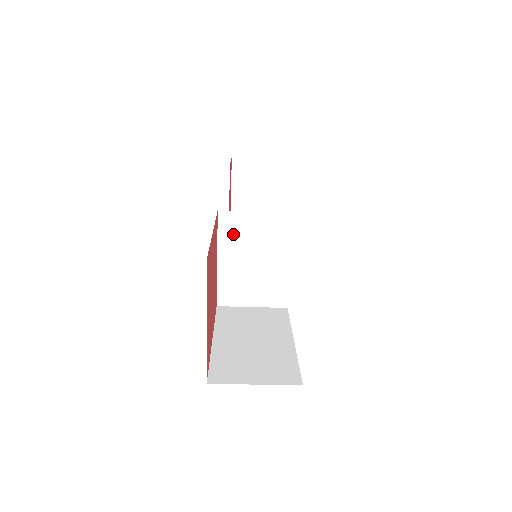
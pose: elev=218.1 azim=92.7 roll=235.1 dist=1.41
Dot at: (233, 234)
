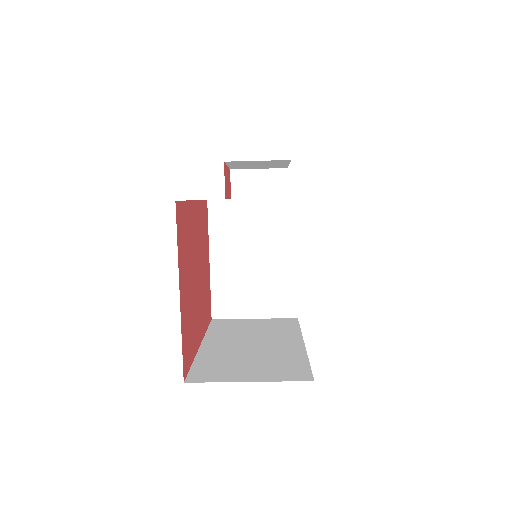
Dot at: (226, 227)
